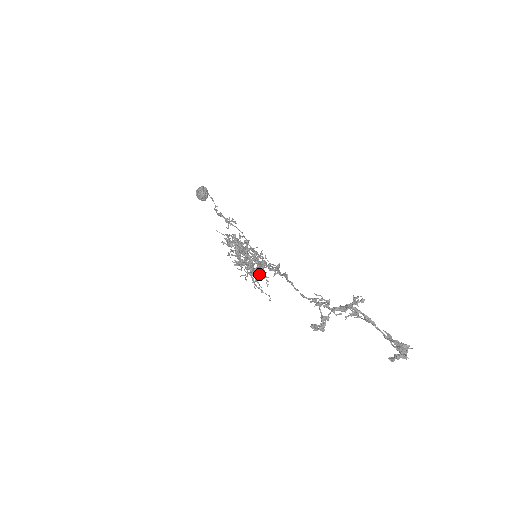
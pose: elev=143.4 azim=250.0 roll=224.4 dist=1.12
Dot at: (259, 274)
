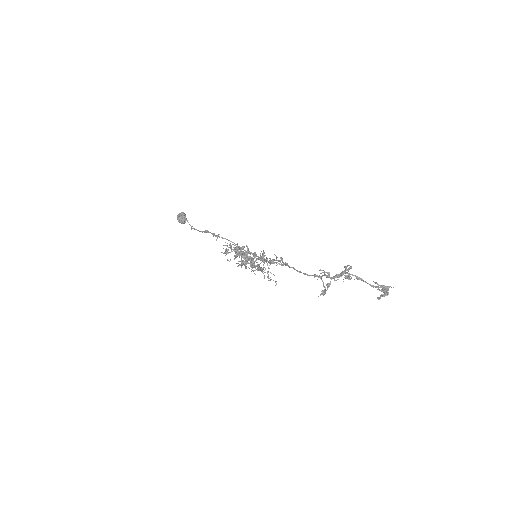
Dot at: (263, 268)
